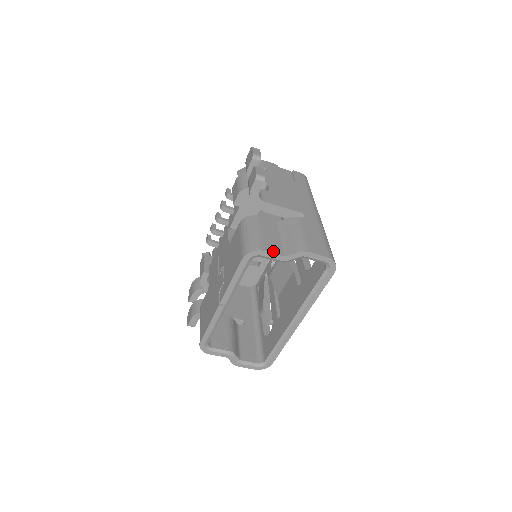
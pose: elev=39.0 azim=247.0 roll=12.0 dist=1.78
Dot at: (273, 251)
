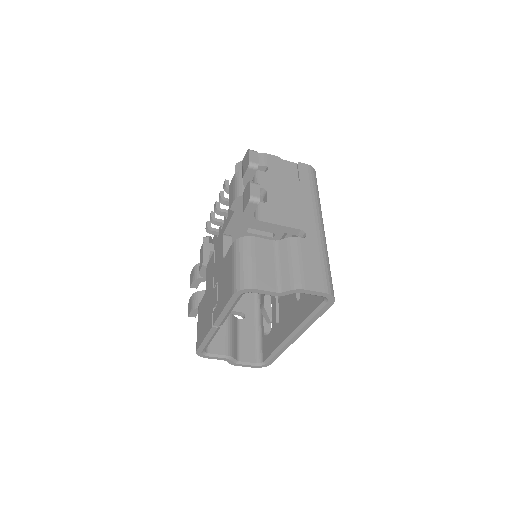
Dot at: (266, 287)
